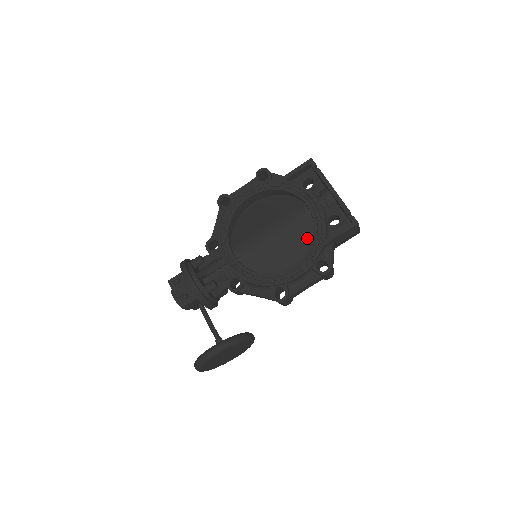
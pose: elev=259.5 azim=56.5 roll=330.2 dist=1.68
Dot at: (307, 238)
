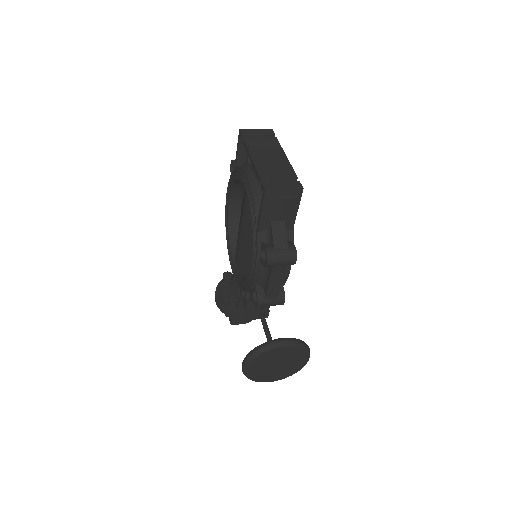
Dot at: occluded
